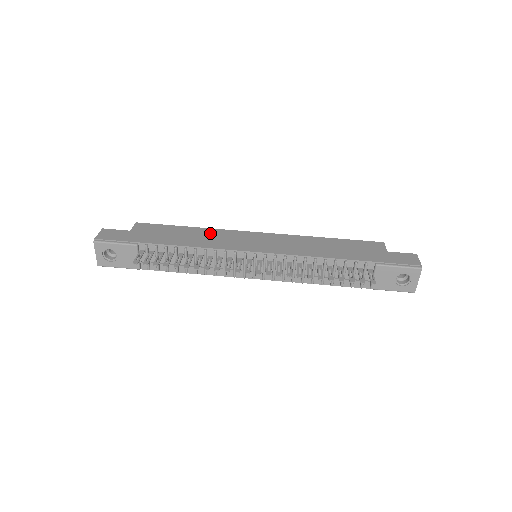
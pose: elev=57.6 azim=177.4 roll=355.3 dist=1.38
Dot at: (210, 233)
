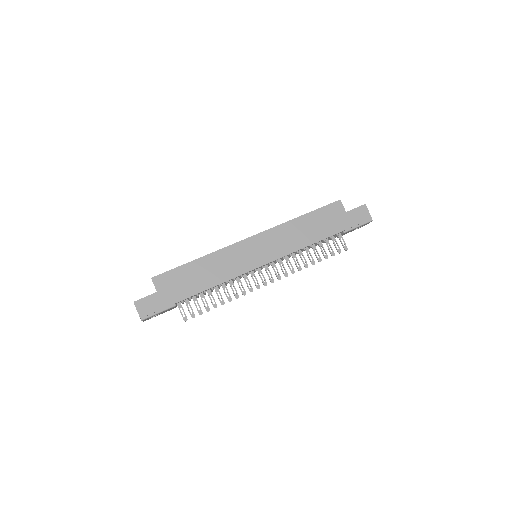
Dot at: (217, 260)
